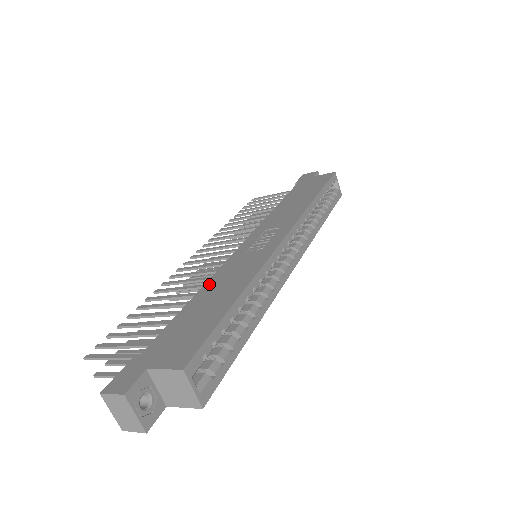
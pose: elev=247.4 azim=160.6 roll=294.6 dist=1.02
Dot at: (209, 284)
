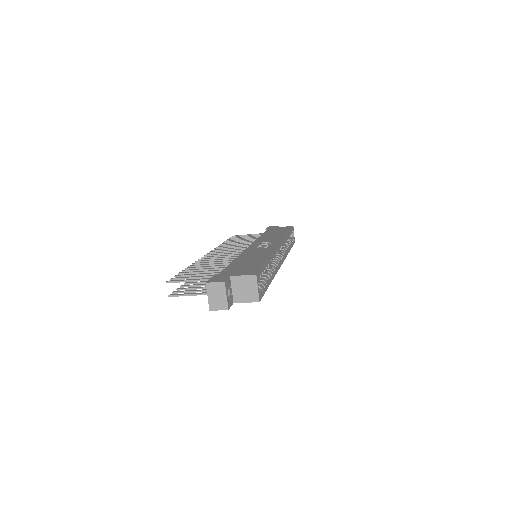
Dot at: (241, 257)
